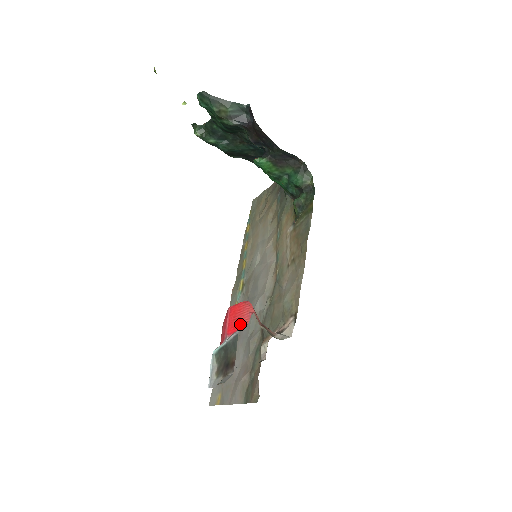
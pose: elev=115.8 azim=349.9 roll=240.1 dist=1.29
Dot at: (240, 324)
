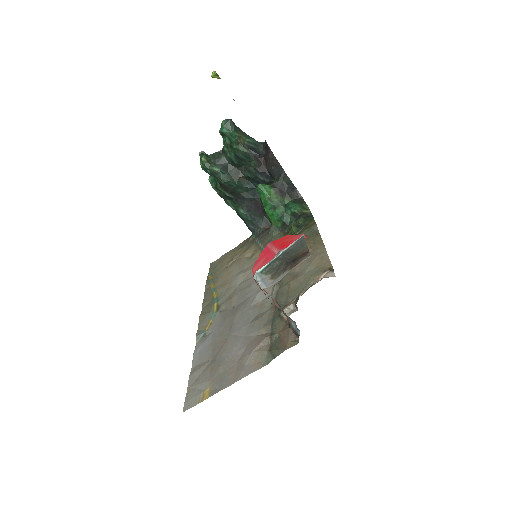
Dot at: occluded
